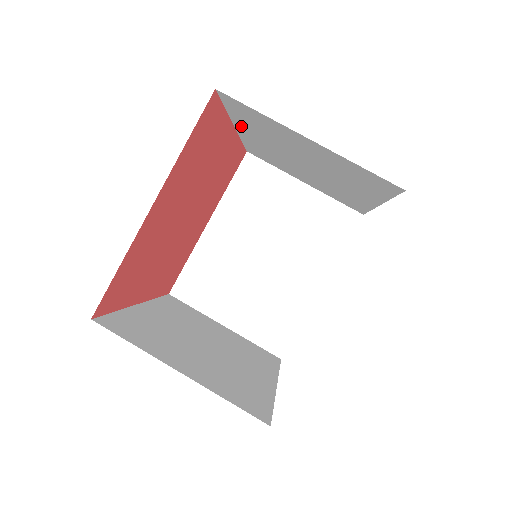
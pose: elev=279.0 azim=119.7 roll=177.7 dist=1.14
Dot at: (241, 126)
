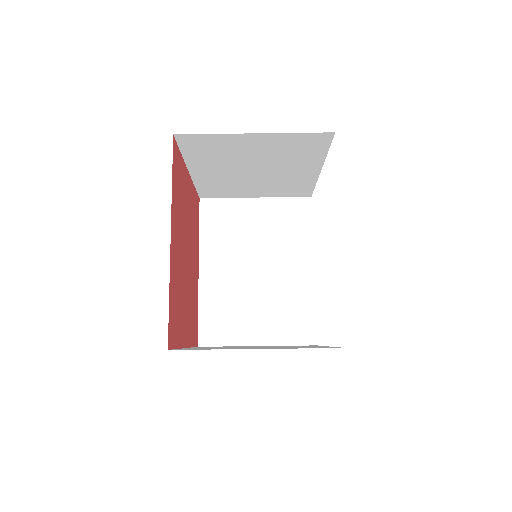
Dot at: occluded
